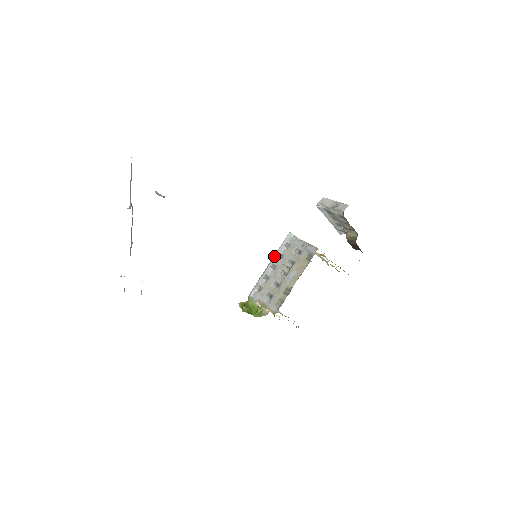
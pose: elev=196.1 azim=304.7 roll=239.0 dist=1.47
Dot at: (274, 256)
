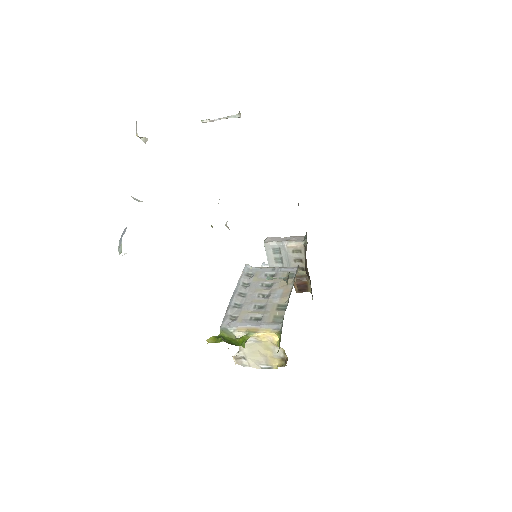
Dot at: (237, 286)
